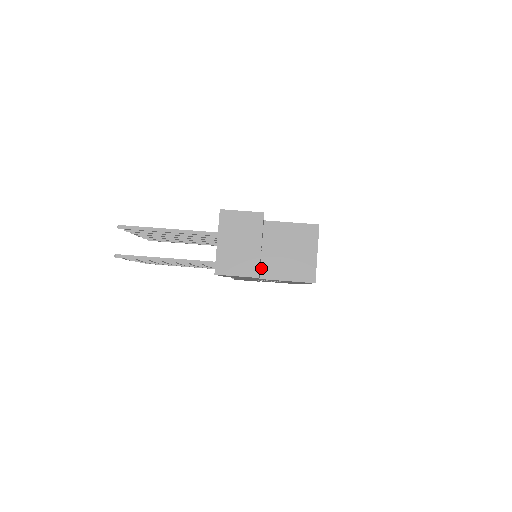
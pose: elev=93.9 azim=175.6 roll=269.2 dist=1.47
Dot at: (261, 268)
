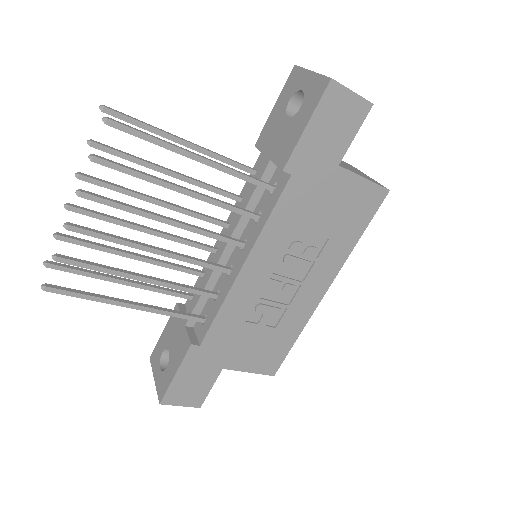
Dot at: occluded
